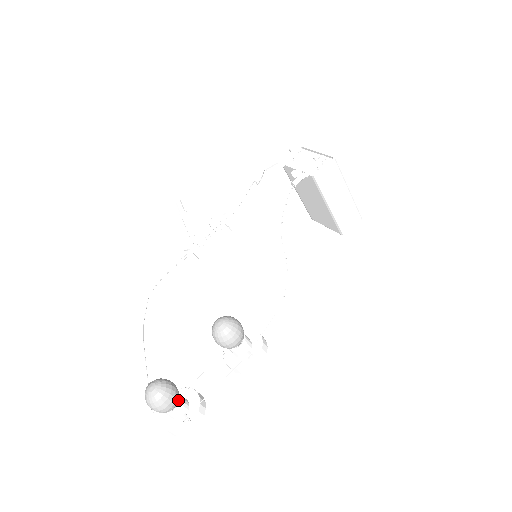
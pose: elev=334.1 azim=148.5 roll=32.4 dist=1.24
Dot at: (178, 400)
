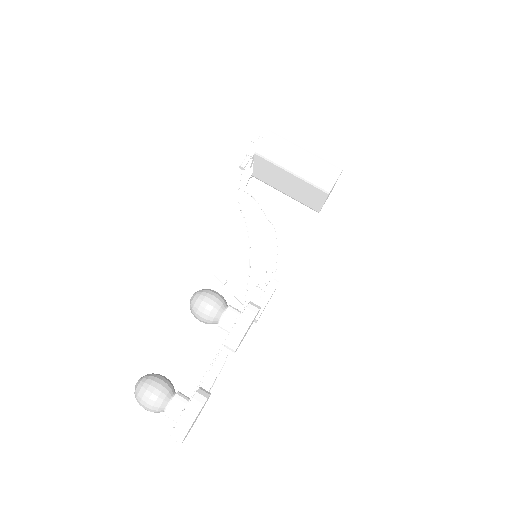
Dot at: (169, 391)
